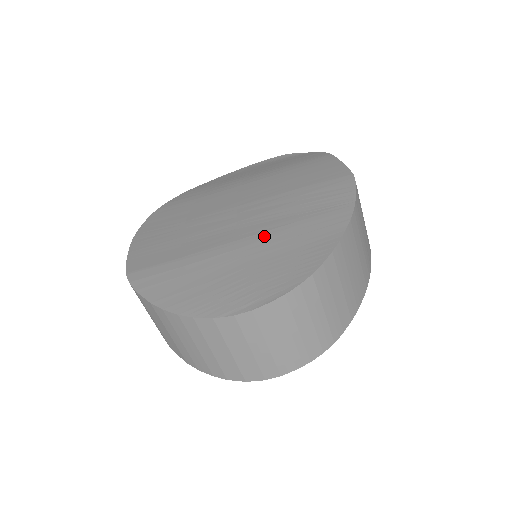
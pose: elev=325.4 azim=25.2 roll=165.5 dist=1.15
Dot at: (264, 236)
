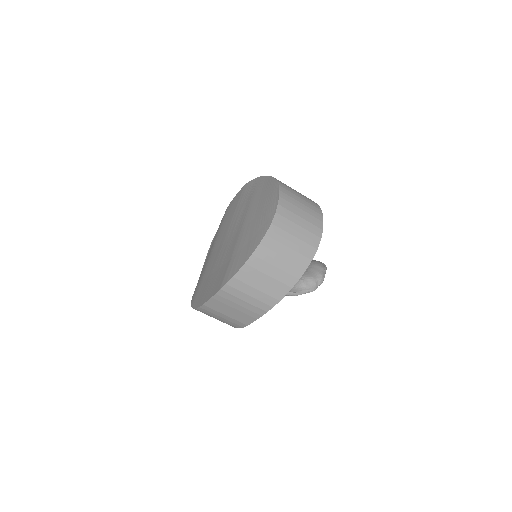
Dot at: (247, 215)
